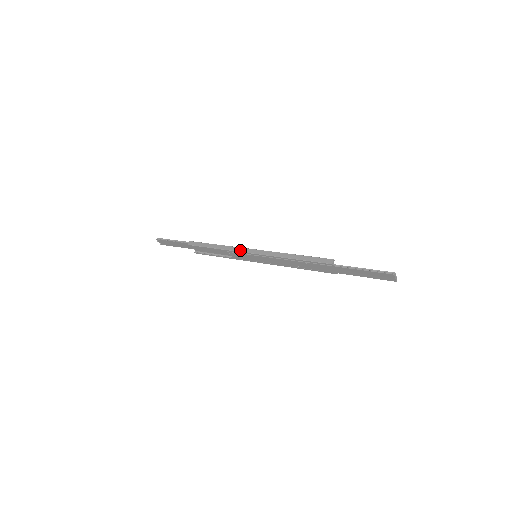
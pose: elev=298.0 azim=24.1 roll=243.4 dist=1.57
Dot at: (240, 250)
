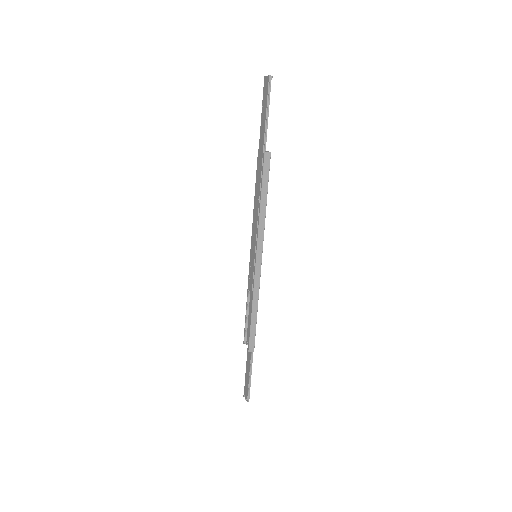
Dot at: occluded
